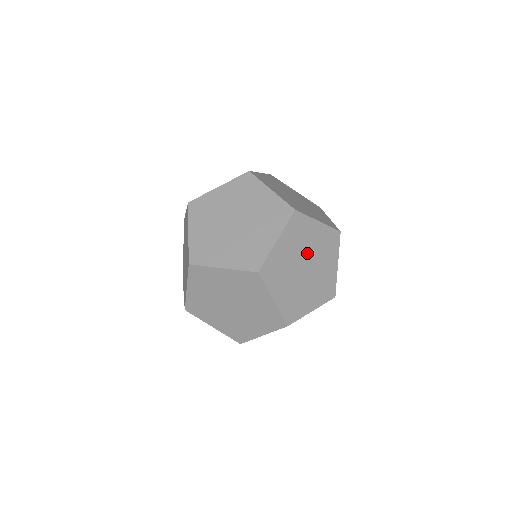
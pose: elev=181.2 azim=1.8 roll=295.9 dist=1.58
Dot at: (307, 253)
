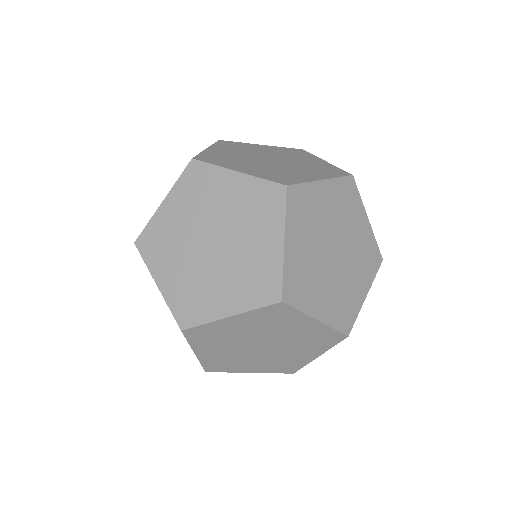
Dot at: (215, 220)
